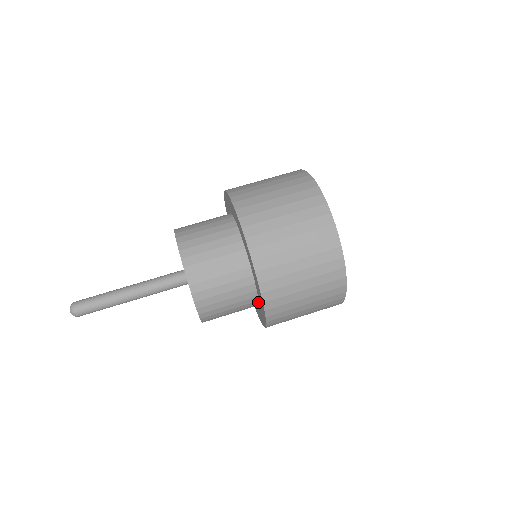
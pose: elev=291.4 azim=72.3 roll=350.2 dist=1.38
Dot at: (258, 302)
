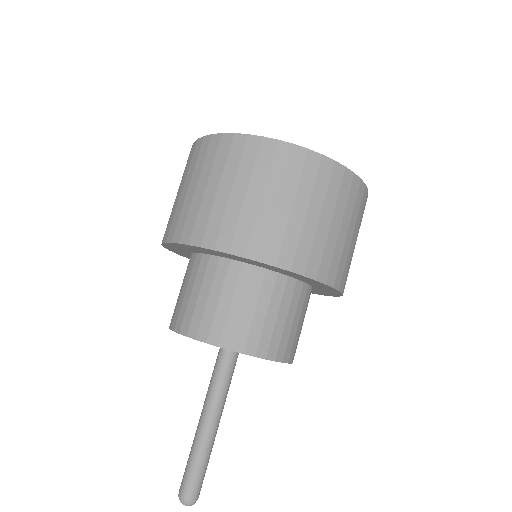
Dot at: occluded
